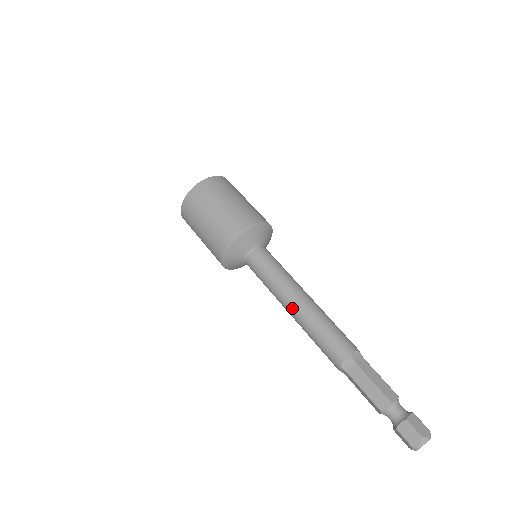
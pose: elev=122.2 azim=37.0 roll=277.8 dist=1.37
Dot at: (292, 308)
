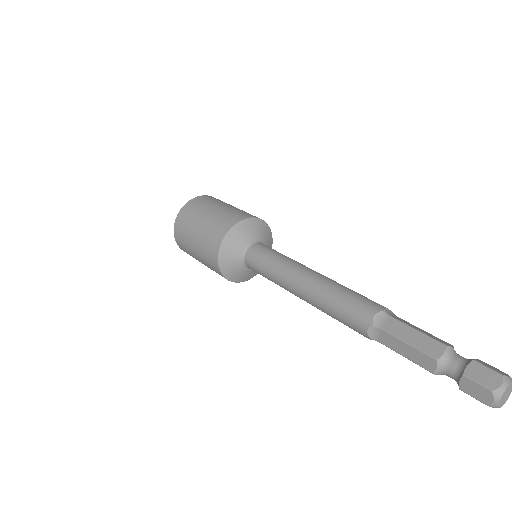
Dot at: (303, 281)
